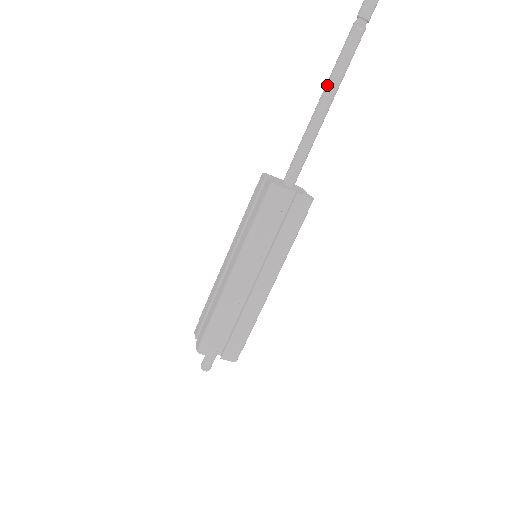
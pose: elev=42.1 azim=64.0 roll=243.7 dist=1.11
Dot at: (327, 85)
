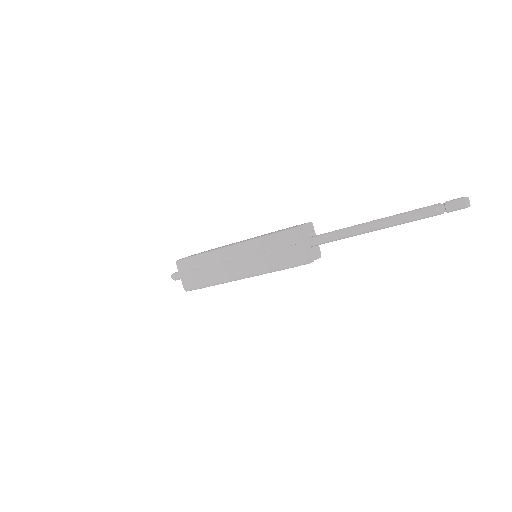
Dot at: (387, 217)
